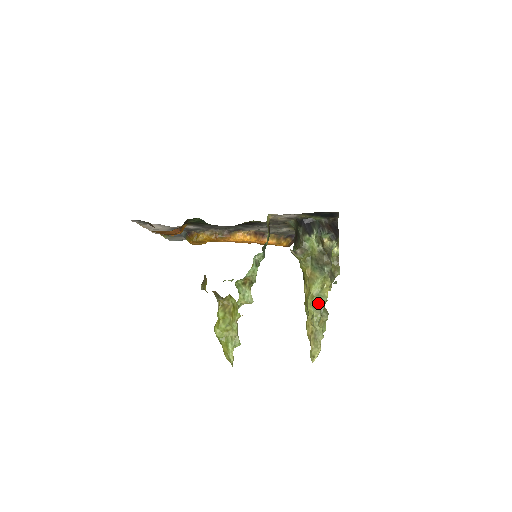
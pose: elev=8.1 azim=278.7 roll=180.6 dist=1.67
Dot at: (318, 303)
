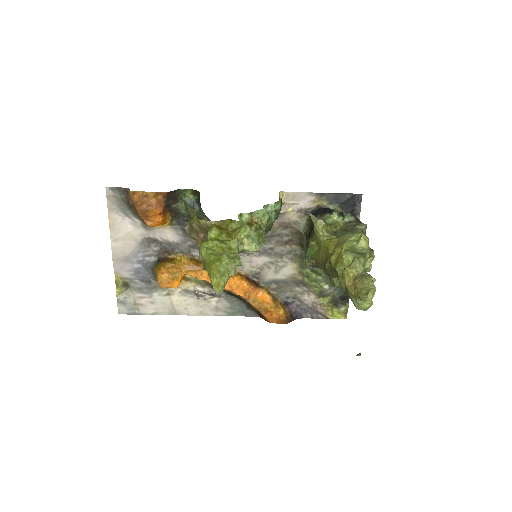
Dot at: occluded
